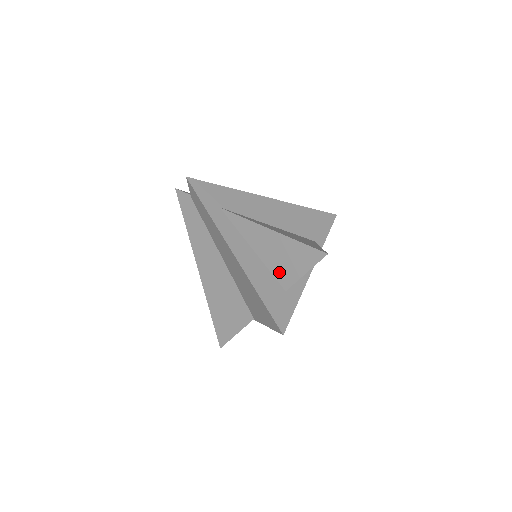
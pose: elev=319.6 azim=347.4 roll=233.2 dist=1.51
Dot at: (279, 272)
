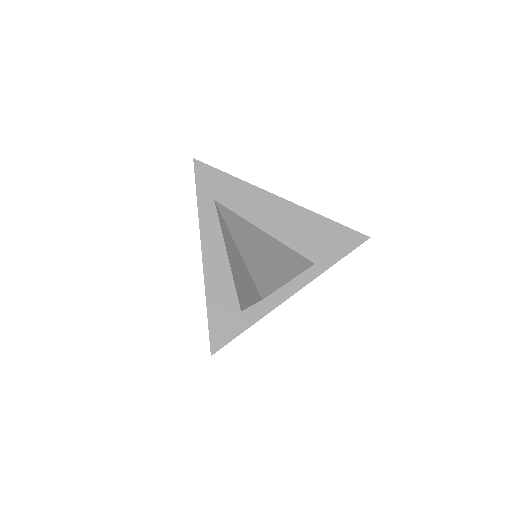
Dot at: (239, 290)
